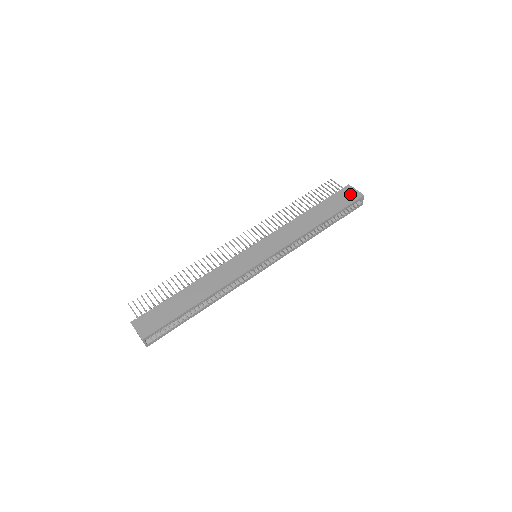
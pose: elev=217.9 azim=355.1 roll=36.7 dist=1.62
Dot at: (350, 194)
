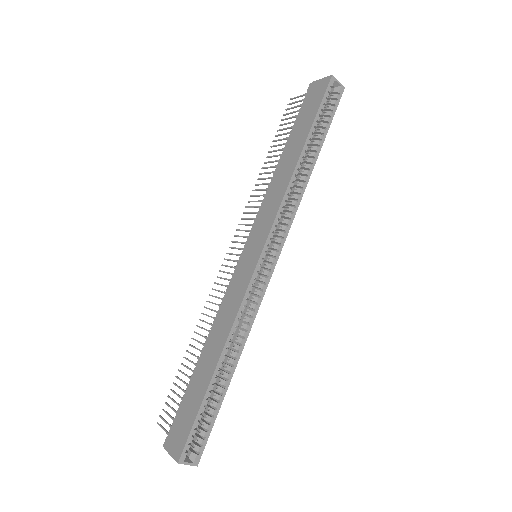
Dot at: (316, 91)
